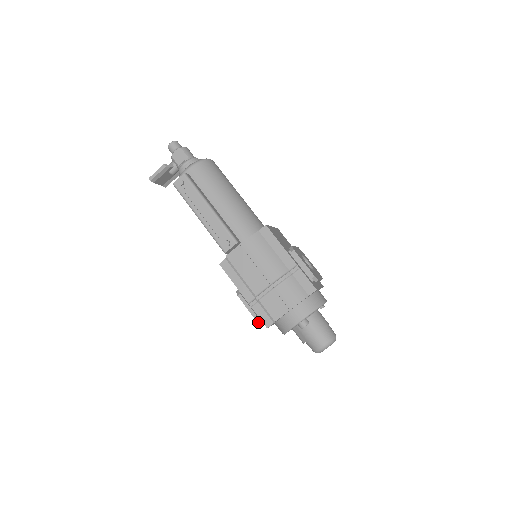
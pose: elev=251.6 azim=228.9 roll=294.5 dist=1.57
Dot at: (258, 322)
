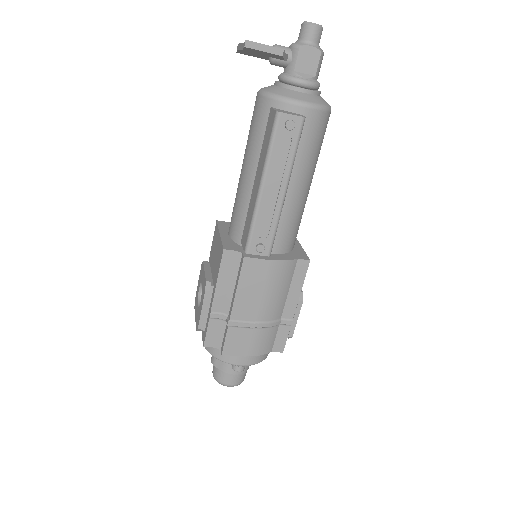
Dot at: (198, 329)
